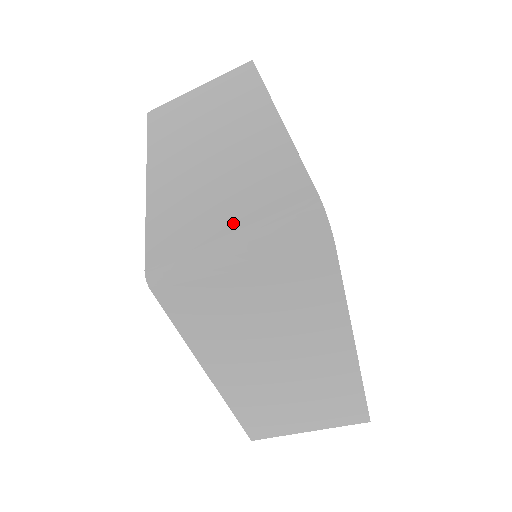
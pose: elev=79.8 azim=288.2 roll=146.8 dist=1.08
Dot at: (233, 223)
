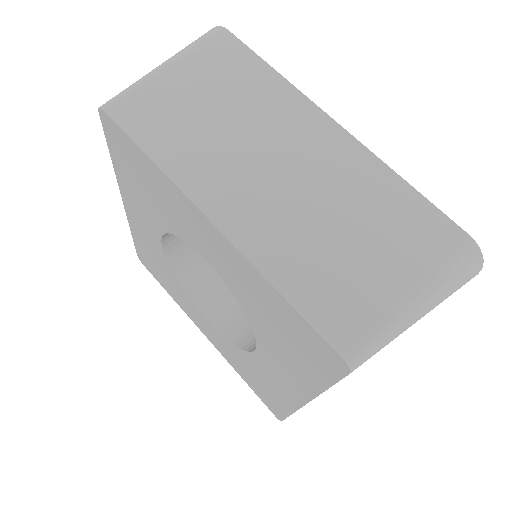
Dot at: occluded
